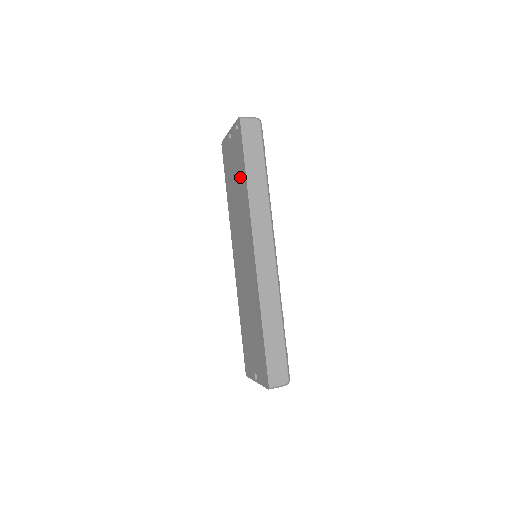
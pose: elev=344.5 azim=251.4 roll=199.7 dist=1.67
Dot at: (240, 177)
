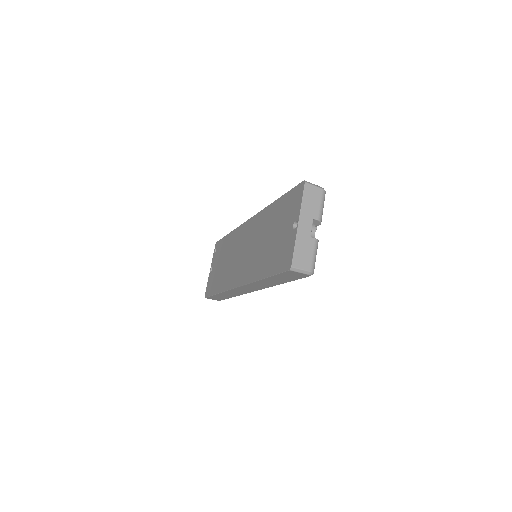
Dot at: (225, 248)
